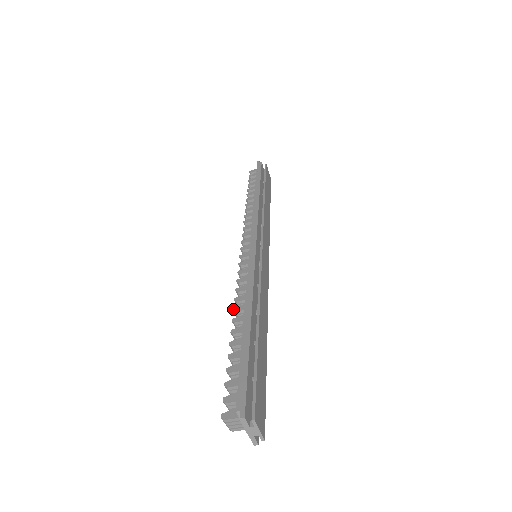
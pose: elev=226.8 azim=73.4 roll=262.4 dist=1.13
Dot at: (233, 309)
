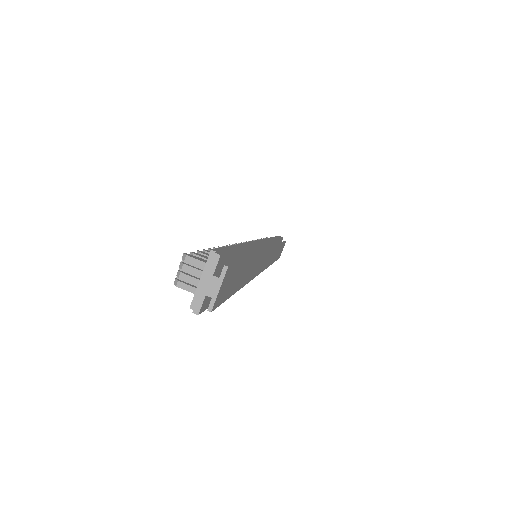
Dot at: occluded
